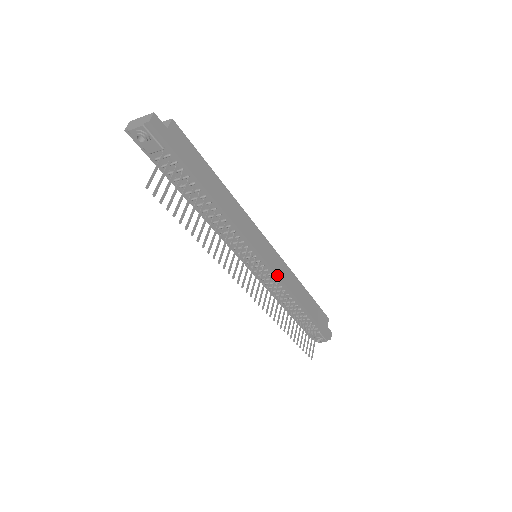
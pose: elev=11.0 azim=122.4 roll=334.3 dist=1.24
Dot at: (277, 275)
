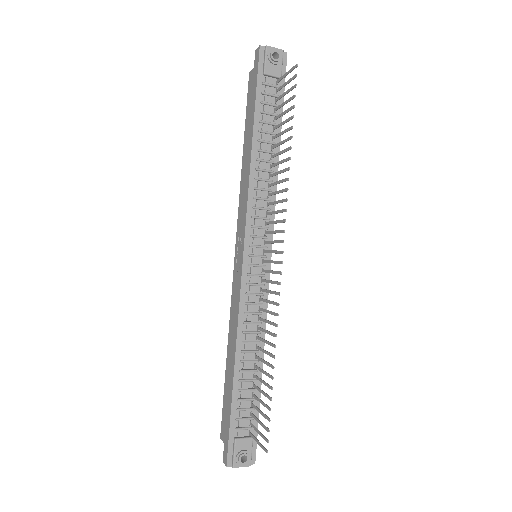
Dot at: (268, 289)
